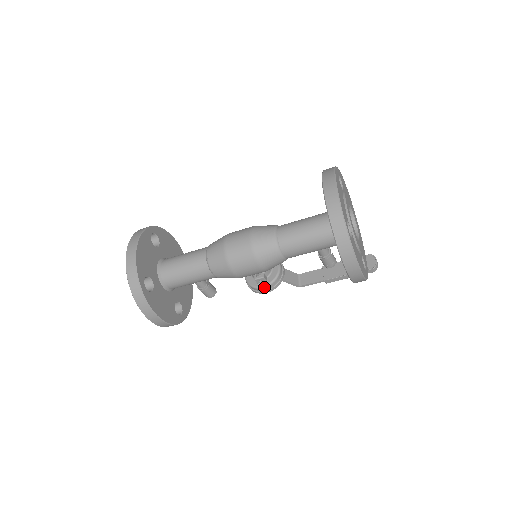
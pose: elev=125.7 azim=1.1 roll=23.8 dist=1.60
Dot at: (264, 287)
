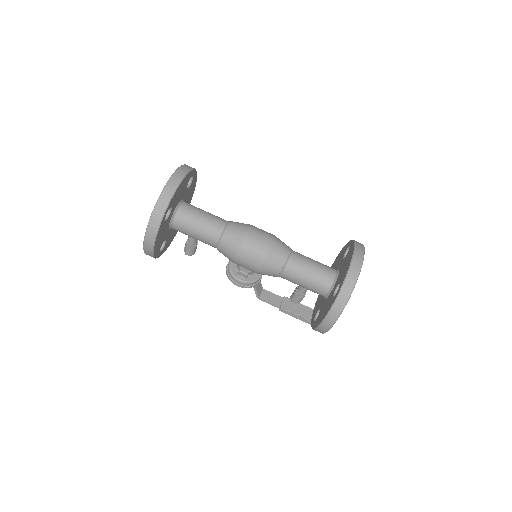
Dot at: (241, 281)
